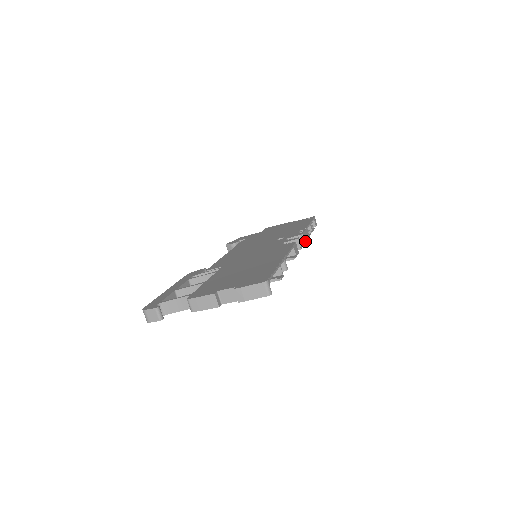
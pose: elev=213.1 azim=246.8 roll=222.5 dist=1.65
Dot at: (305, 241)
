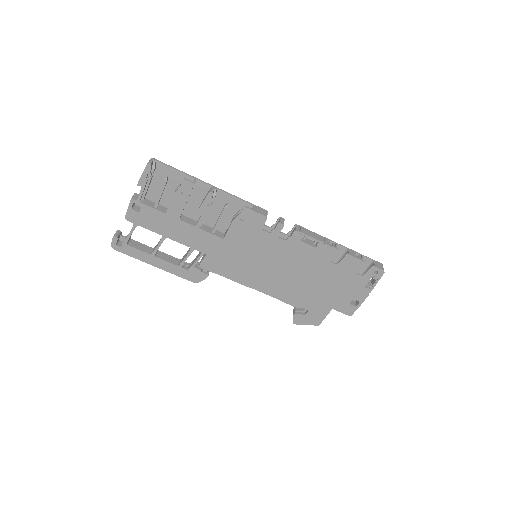
Dot at: (304, 233)
